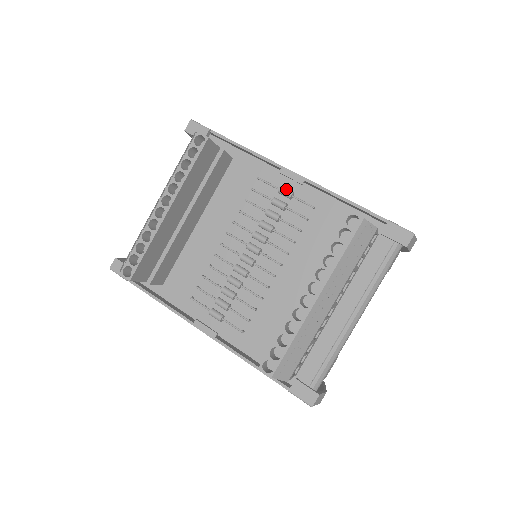
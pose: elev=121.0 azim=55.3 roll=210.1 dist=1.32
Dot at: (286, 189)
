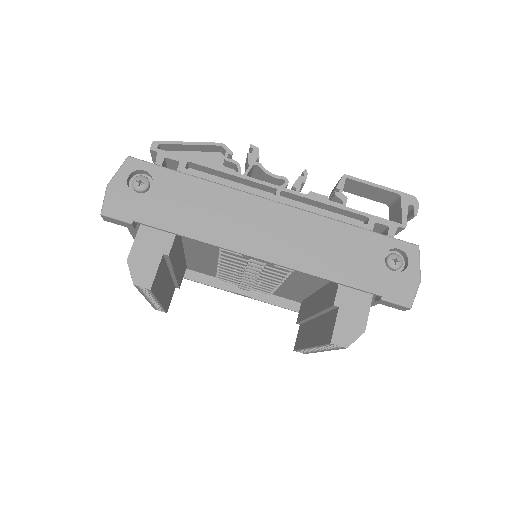
Dot at: occluded
